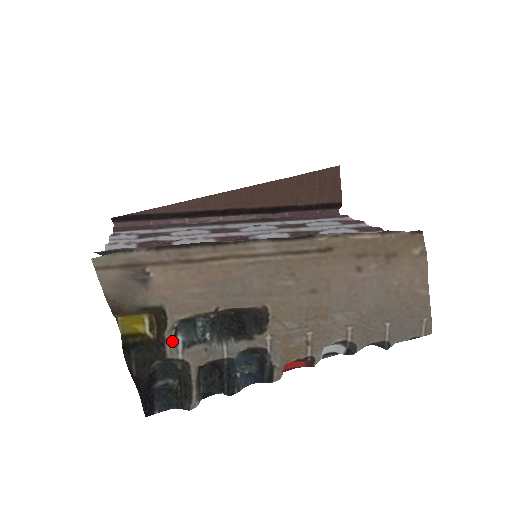
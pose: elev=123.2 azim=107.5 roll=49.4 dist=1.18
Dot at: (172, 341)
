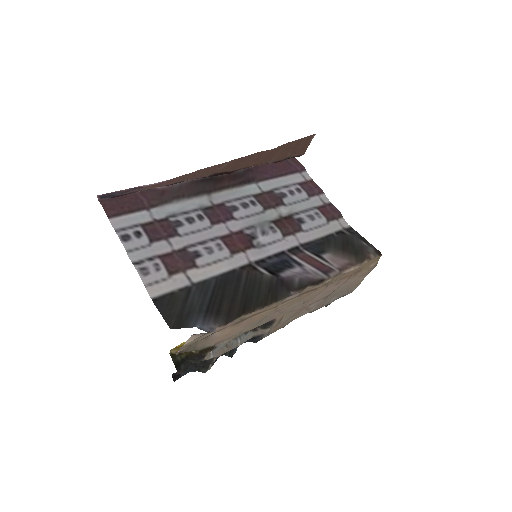
Dot at: occluded
